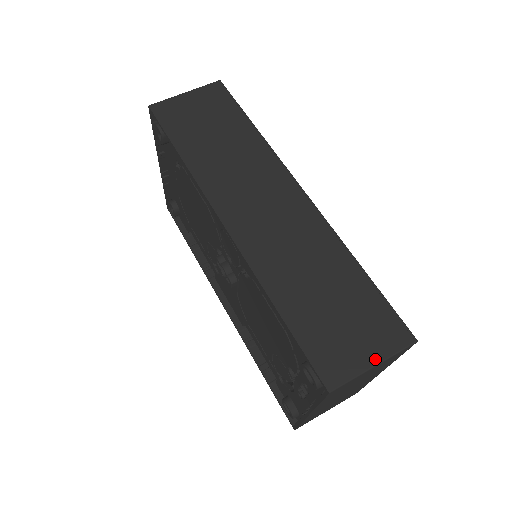
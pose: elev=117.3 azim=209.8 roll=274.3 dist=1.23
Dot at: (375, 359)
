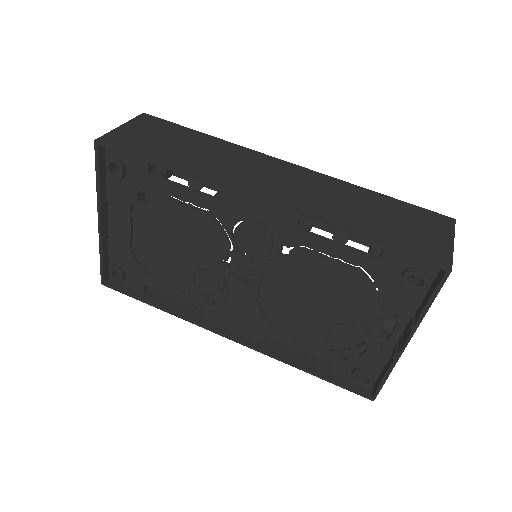
Dot at: (449, 238)
